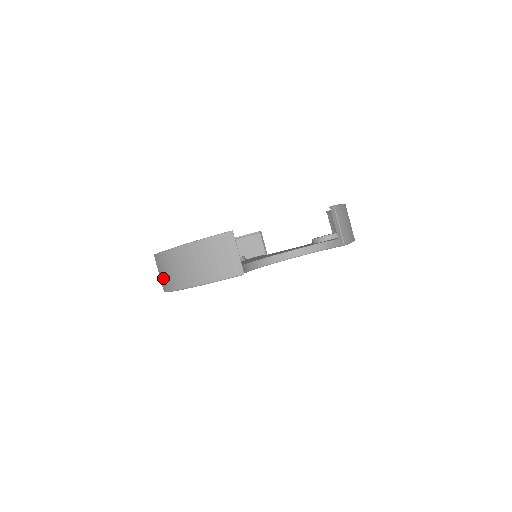
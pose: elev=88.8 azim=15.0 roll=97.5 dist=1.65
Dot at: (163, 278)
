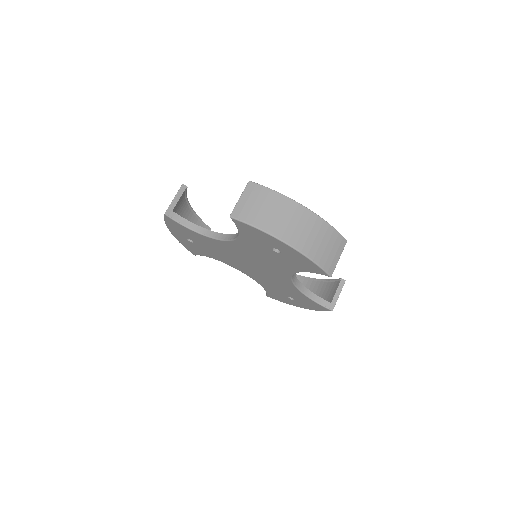
Dot at: (250, 208)
